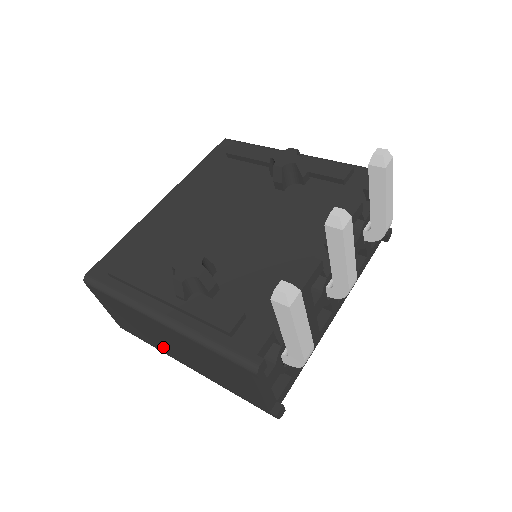
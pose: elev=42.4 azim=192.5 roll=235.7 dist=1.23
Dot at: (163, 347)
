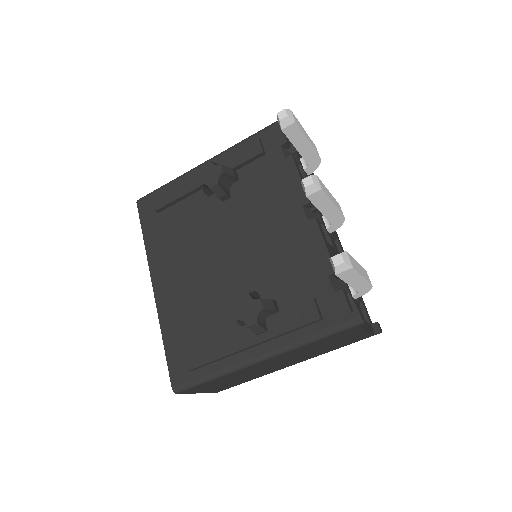
Dot at: (266, 372)
